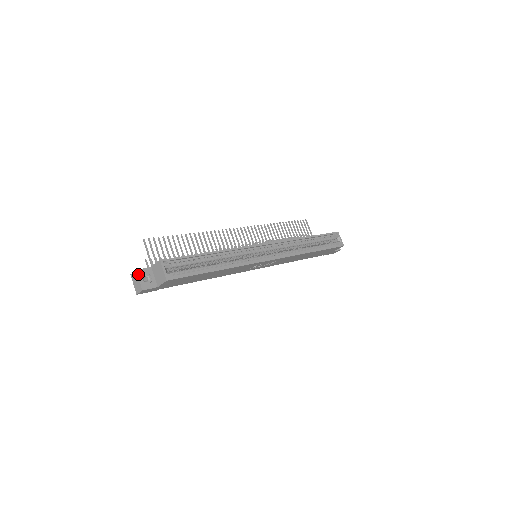
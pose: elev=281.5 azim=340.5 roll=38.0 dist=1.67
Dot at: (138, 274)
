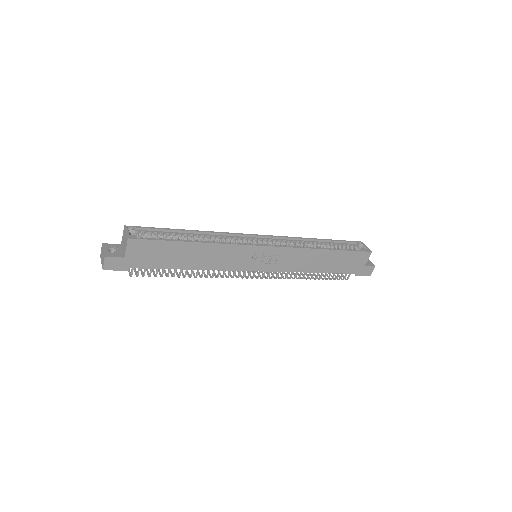
Dot at: (103, 246)
